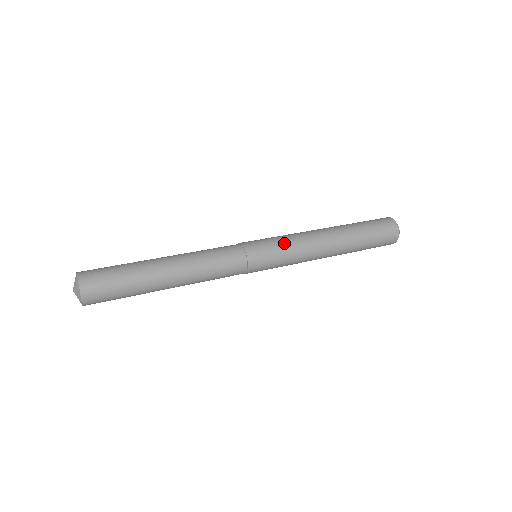
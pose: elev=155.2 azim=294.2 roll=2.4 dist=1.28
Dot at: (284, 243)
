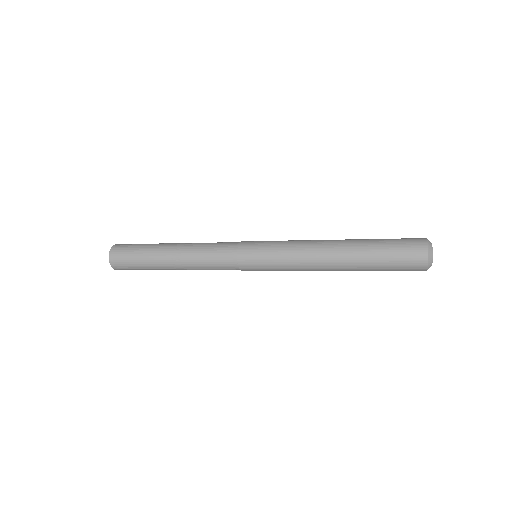
Dot at: (278, 244)
